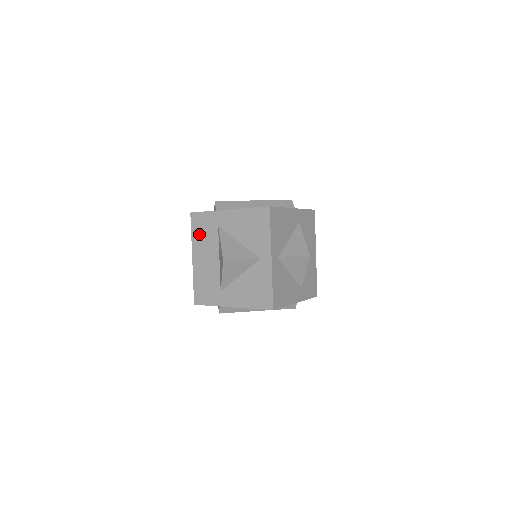
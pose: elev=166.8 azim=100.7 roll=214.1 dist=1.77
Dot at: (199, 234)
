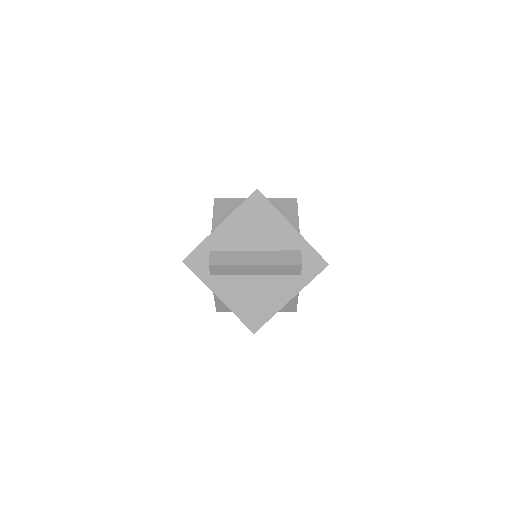
Dot at: occluded
